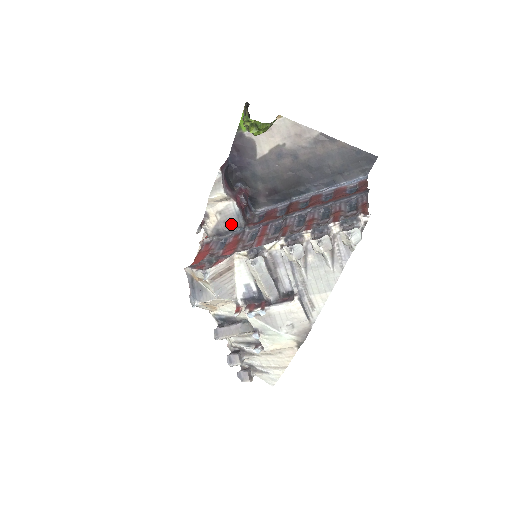
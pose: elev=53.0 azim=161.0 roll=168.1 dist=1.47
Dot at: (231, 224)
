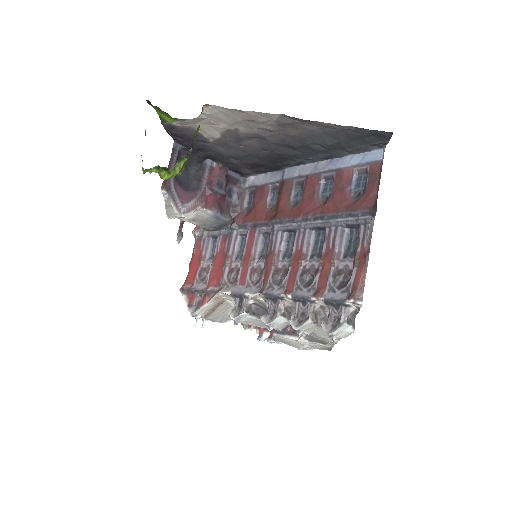
Dot at: (213, 224)
